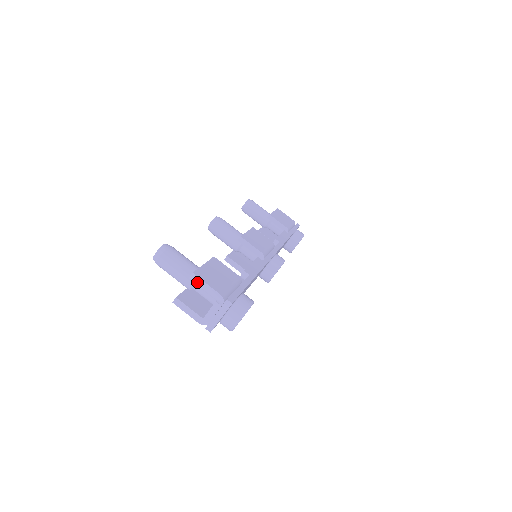
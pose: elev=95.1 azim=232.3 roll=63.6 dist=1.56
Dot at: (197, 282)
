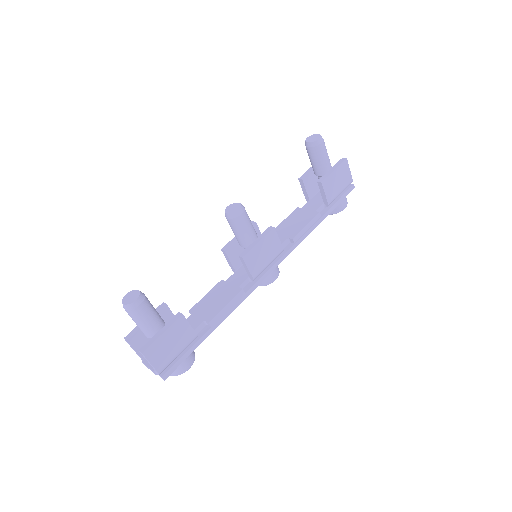
Dot at: (144, 356)
